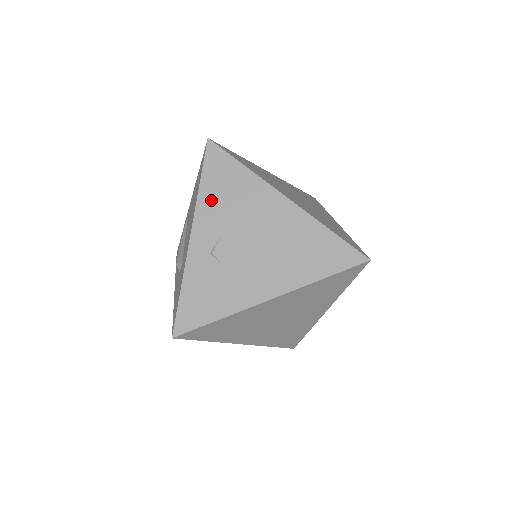
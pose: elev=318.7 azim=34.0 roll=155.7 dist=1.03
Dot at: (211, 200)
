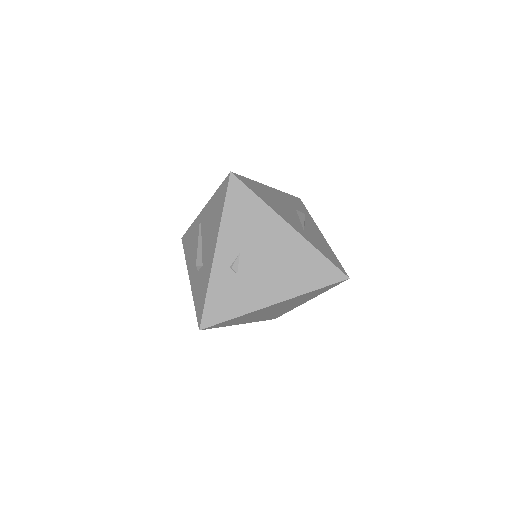
Dot at: (232, 225)
